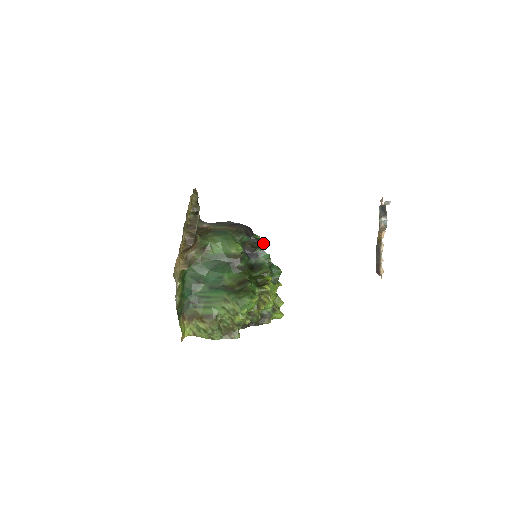
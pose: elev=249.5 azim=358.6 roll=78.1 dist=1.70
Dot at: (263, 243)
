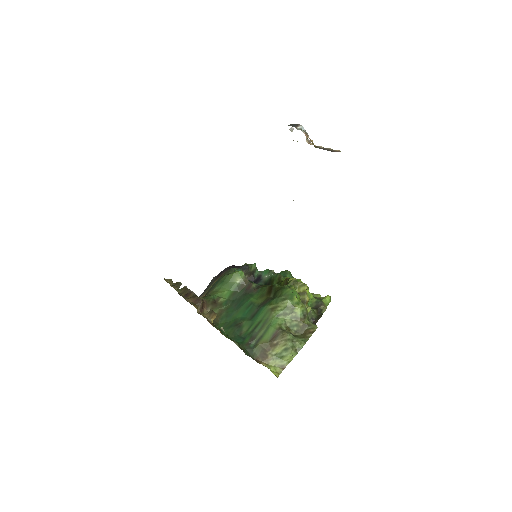
Dot at: (253, 265)
